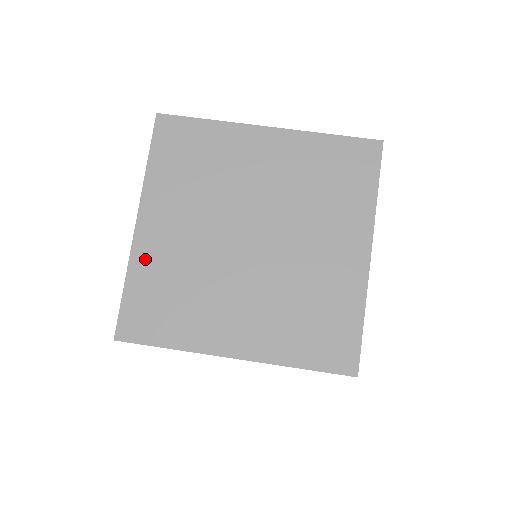
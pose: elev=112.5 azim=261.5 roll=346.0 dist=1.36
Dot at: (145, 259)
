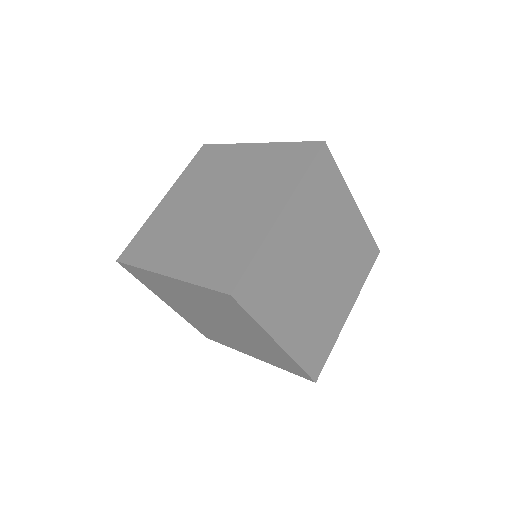
Dot at: occluded
